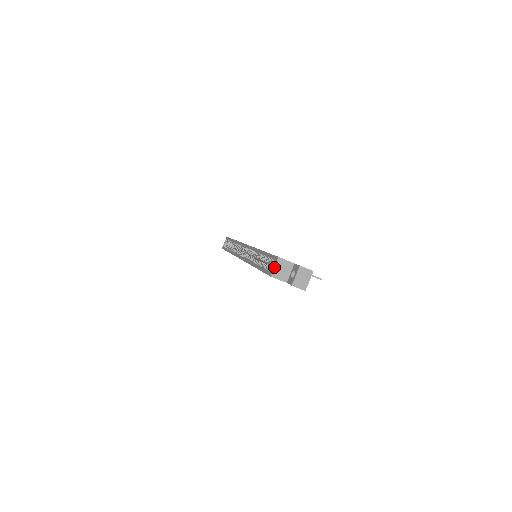
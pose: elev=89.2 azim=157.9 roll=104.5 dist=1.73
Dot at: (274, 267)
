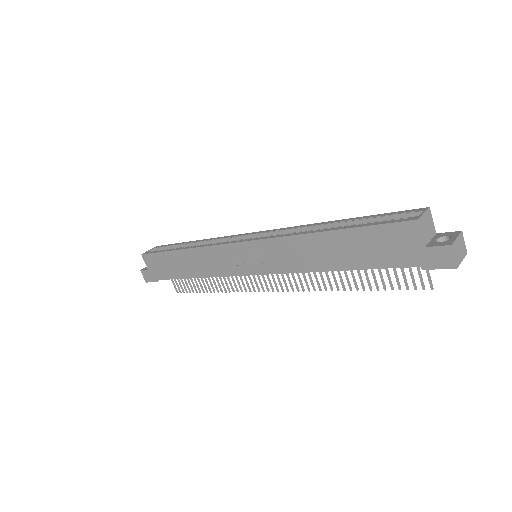
Dot at: (423, 213)
